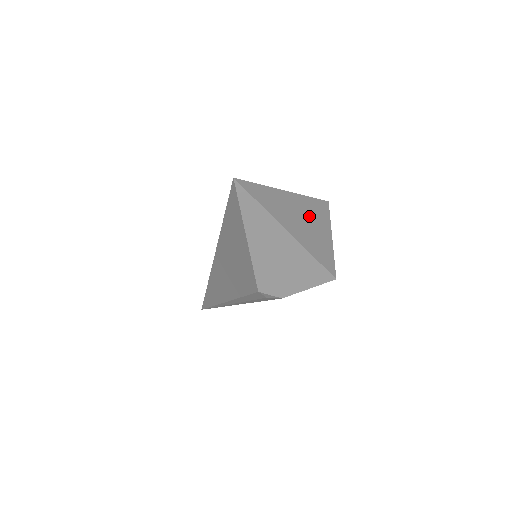
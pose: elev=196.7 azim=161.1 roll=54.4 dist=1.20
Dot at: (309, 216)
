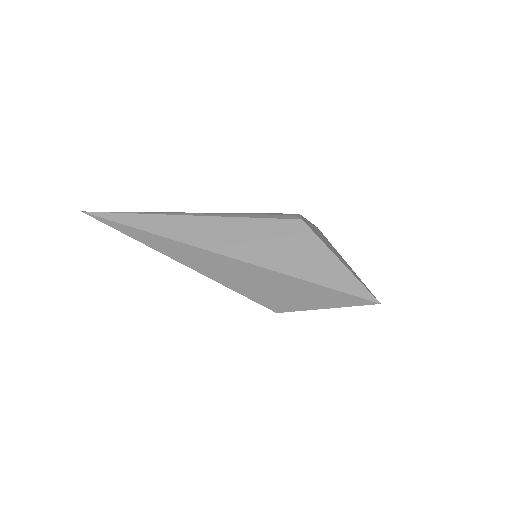
Dot at: occluded
